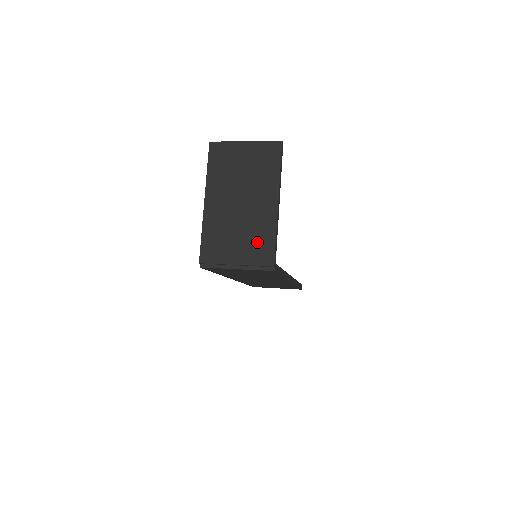
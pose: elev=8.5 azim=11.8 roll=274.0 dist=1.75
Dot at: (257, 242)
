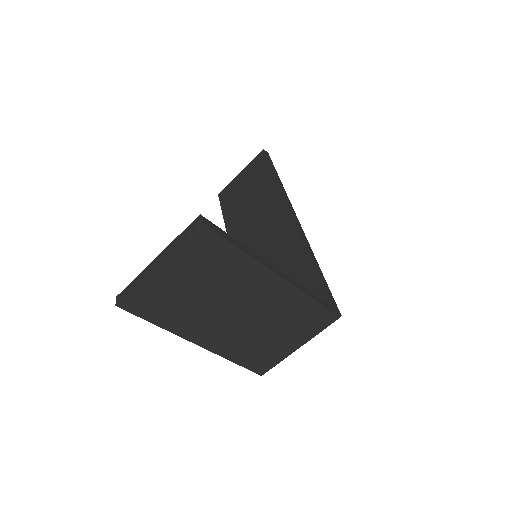
Dot at: (299, 320)
